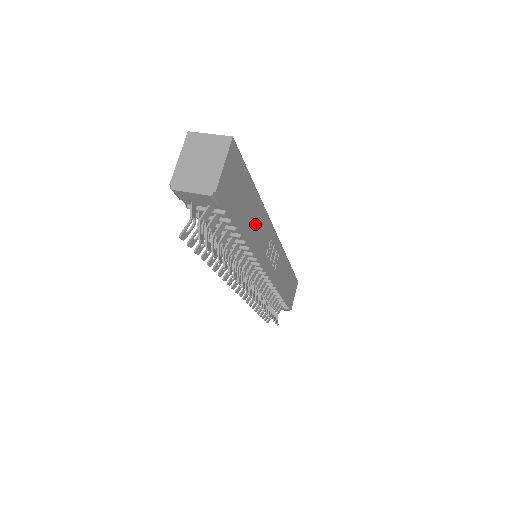
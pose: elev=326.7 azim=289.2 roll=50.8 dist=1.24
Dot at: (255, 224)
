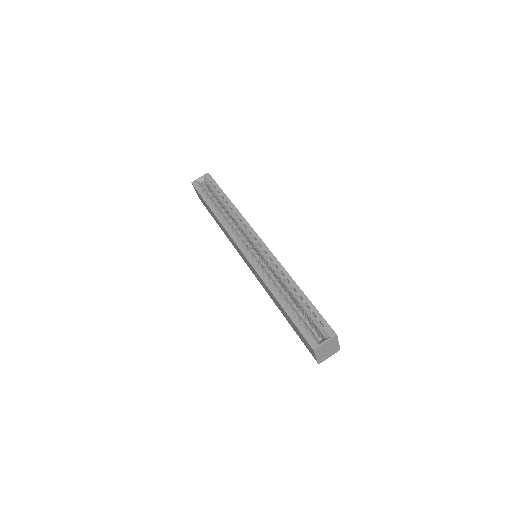
Dot at: occluded
